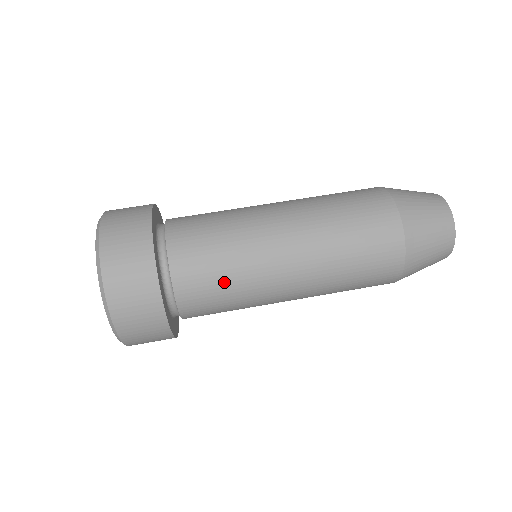
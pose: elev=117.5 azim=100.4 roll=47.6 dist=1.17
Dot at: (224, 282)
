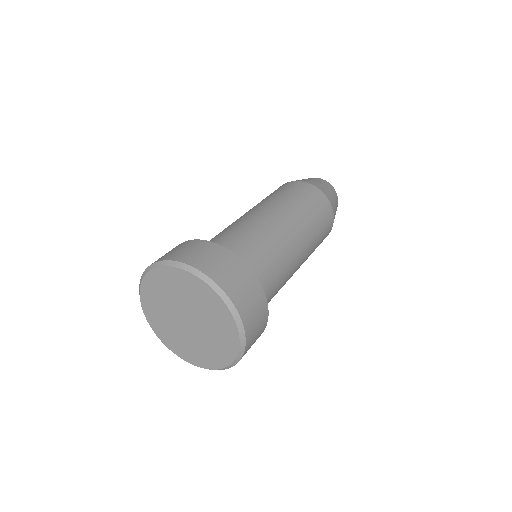
Dot at: (247, 236)
